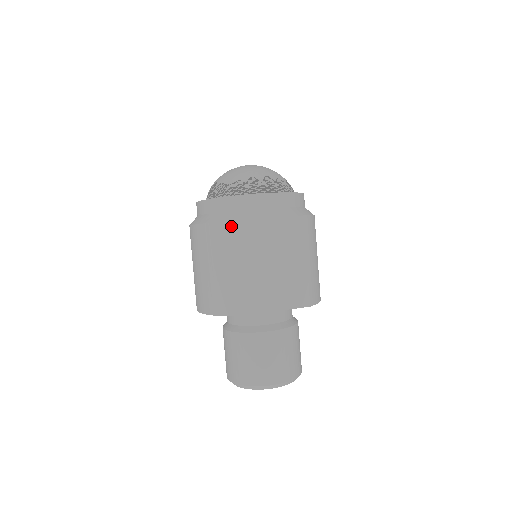
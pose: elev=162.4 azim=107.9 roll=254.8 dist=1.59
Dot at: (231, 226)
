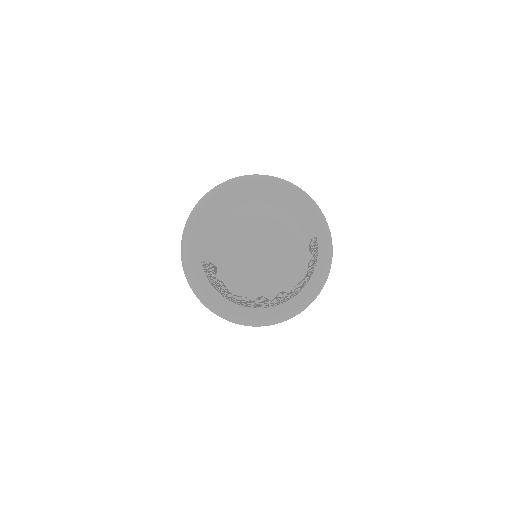
Dot at: (229, 321)
